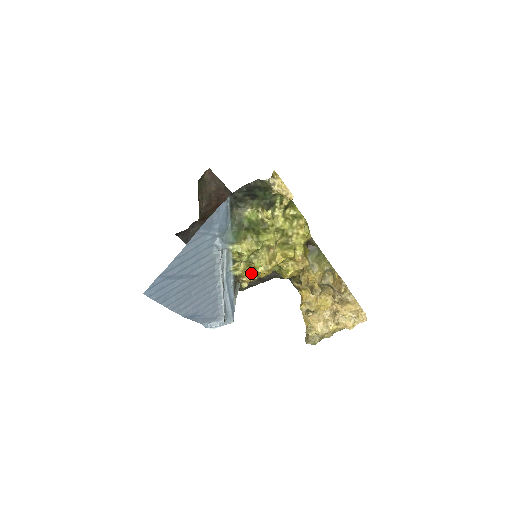
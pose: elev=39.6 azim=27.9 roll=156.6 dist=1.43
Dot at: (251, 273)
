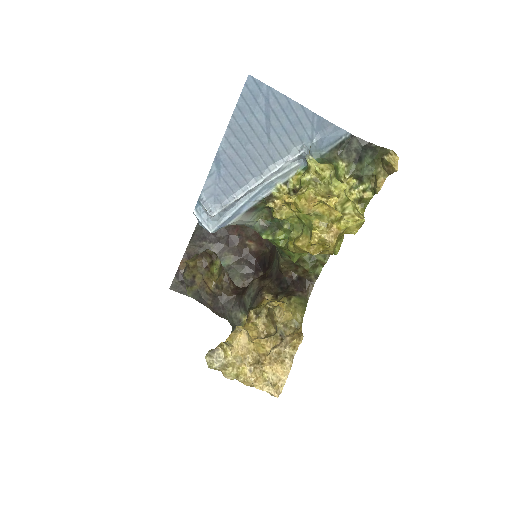
Dot at: (292, 197)
